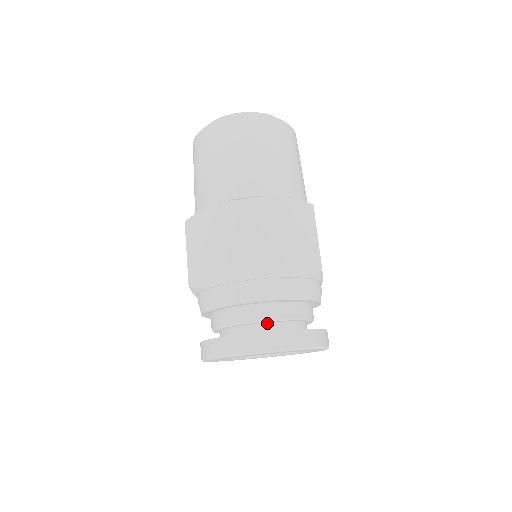
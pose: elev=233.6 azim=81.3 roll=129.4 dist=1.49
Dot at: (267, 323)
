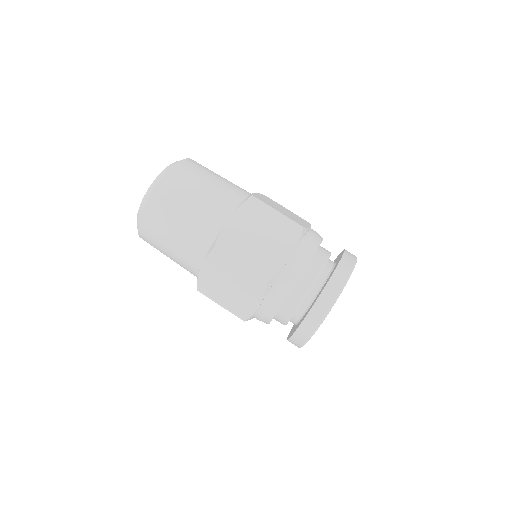
Dot at: (309, 292)
